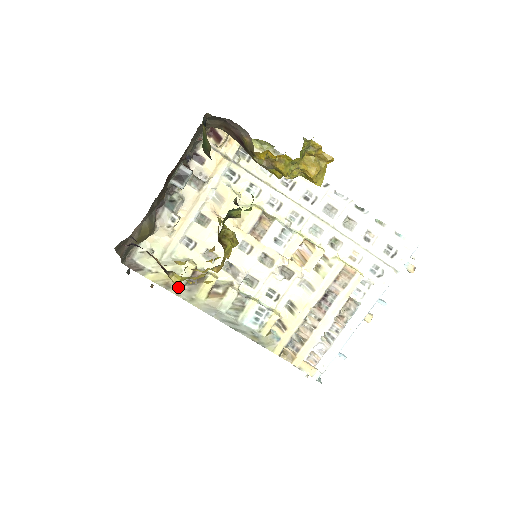
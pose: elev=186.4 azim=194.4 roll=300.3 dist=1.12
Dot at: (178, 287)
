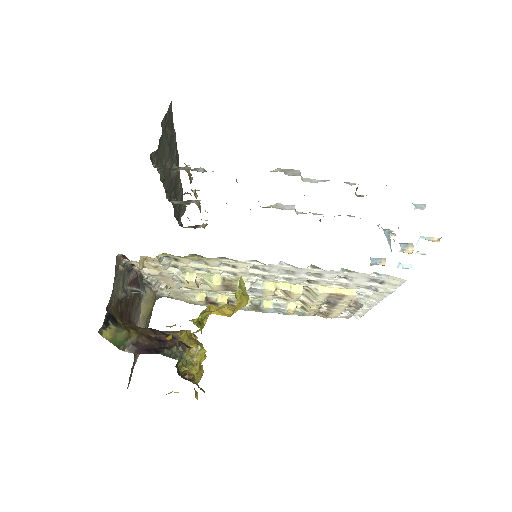
Dot at: (204, 305)
